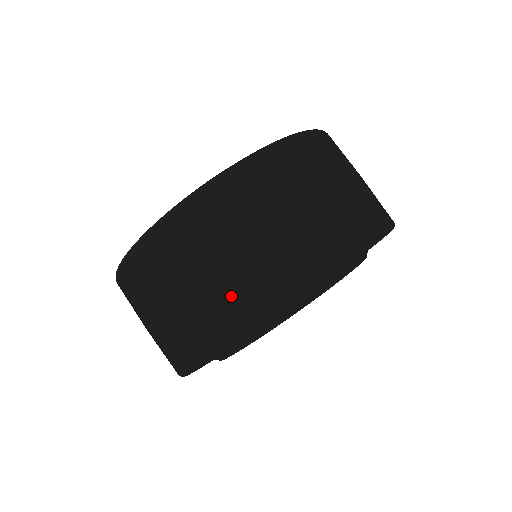
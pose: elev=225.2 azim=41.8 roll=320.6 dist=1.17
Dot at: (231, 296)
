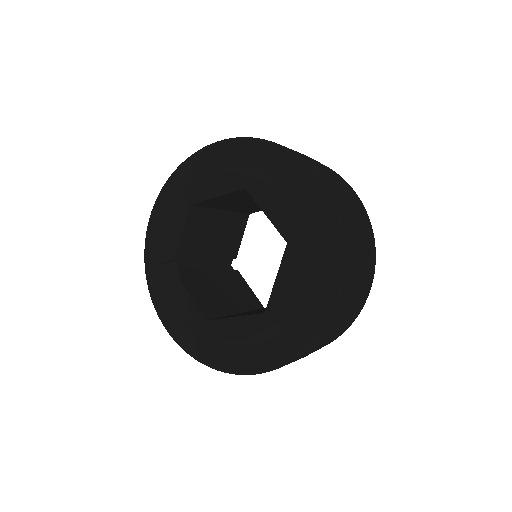
Dot at: occluded
